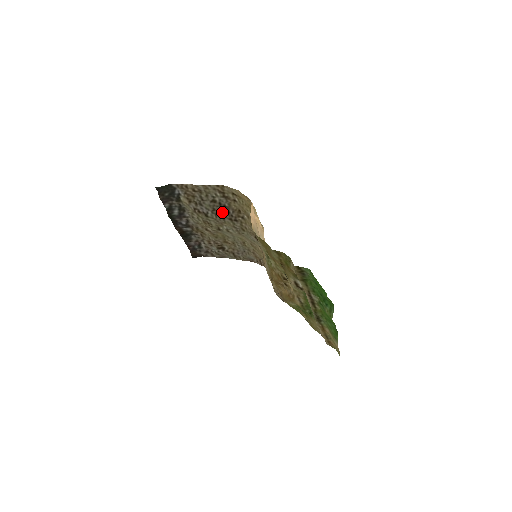
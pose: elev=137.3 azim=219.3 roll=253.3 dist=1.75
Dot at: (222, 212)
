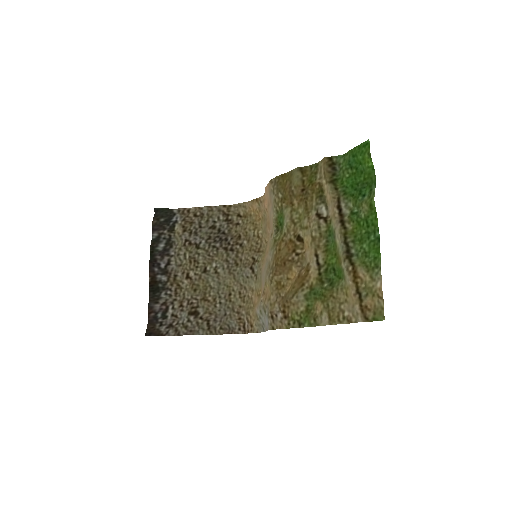
Dot at: (218, 240)
